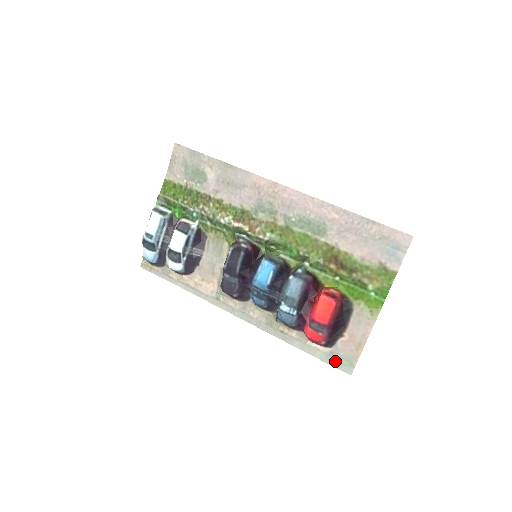
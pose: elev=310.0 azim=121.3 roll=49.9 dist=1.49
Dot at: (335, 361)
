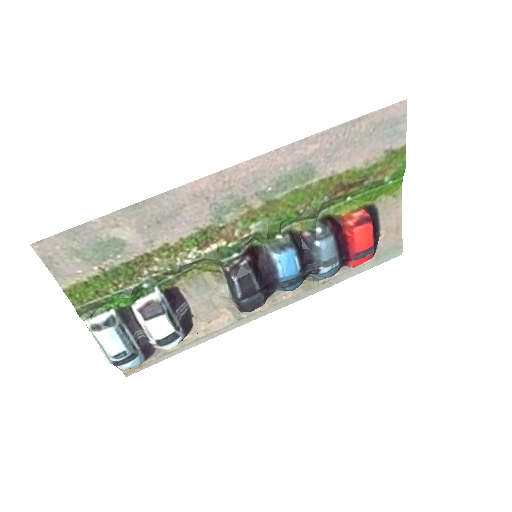
Dot at: (384, 258)
